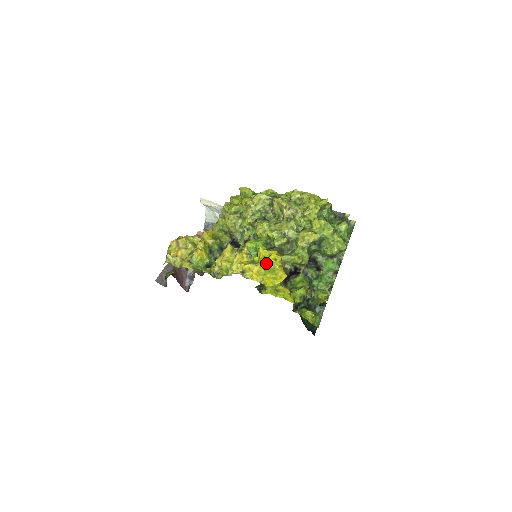
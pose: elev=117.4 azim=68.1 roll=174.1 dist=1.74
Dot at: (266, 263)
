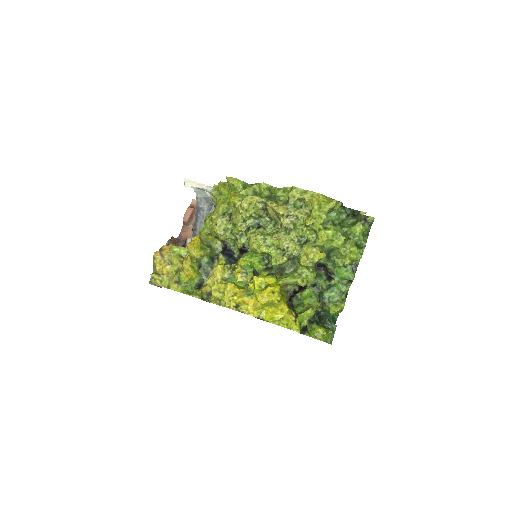
Dot at: (262, 299)
